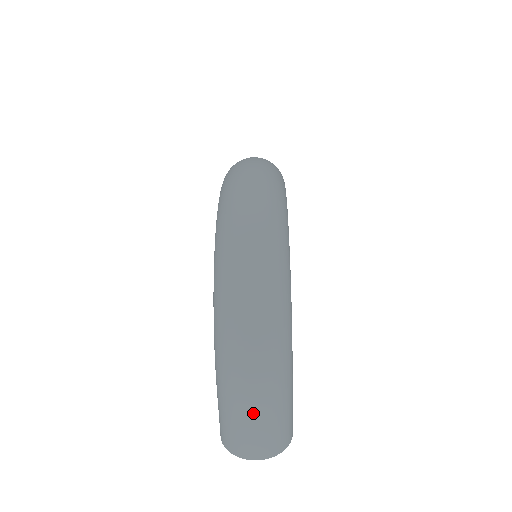
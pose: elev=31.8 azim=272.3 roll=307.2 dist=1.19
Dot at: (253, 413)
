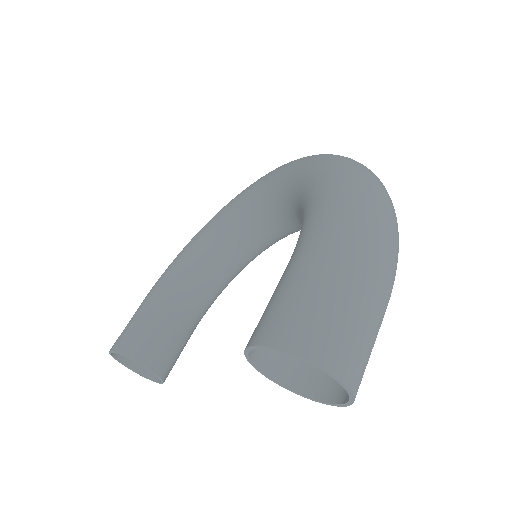
Dot at: (368, 298)
